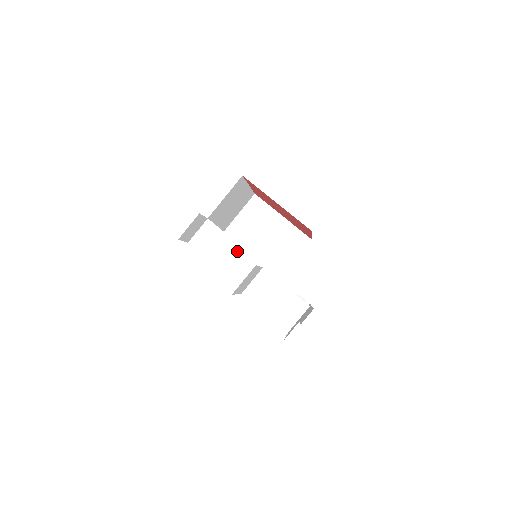
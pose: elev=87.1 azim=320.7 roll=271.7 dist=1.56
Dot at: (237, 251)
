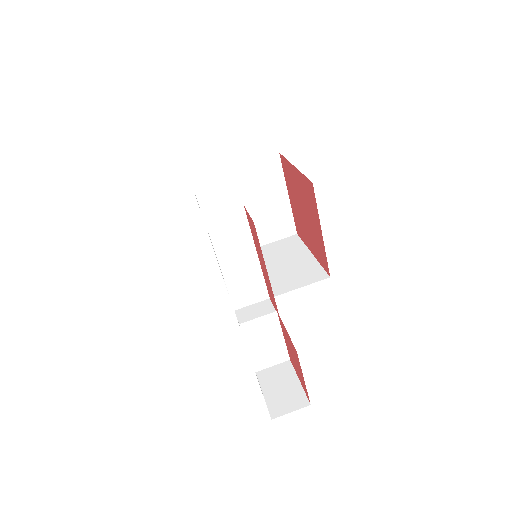
Dot at: (250, 257)
